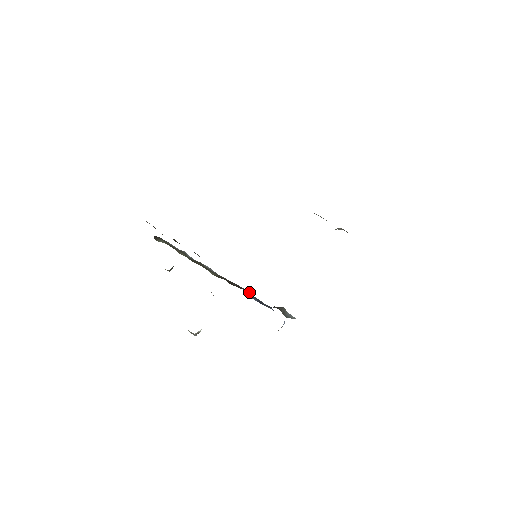
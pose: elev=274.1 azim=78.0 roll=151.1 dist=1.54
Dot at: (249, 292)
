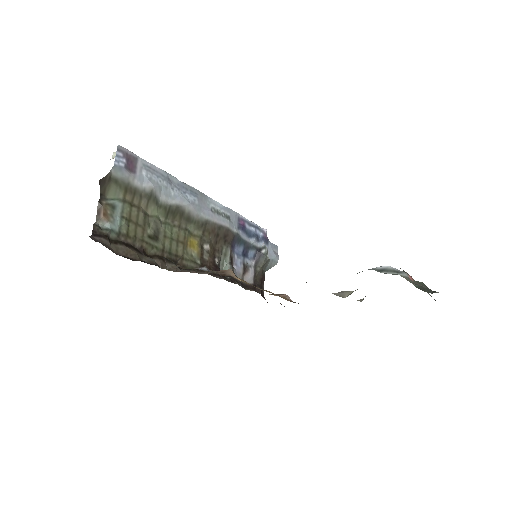
Dot at: (237, 236)
